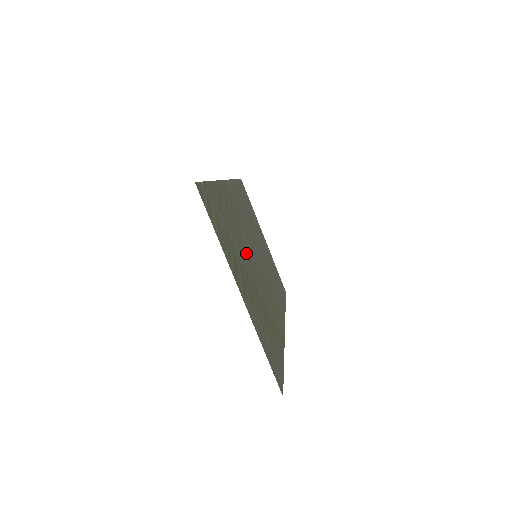
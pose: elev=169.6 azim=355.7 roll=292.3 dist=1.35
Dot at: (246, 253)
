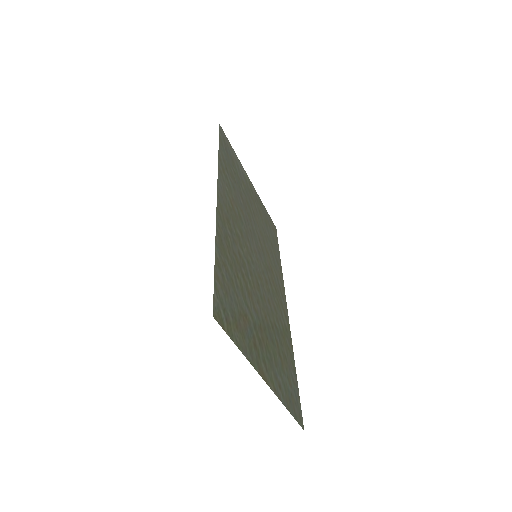
Dot at: (252, 284)
